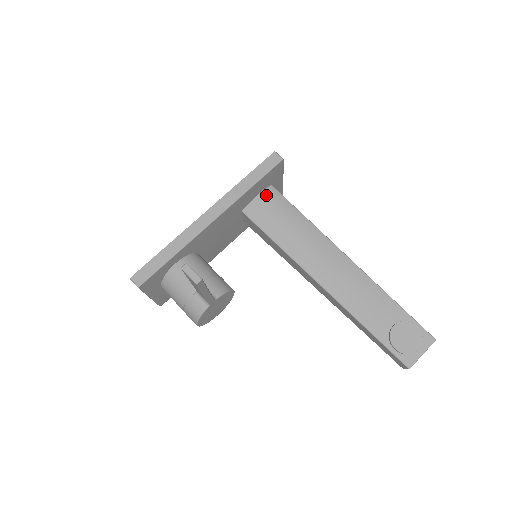
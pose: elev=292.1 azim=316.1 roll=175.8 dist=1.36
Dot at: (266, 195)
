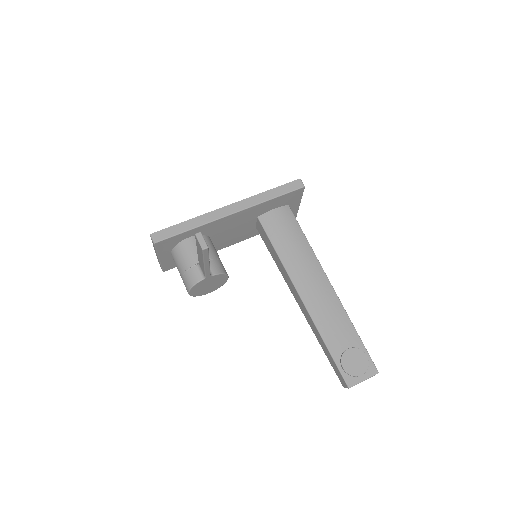
Dot at: (281, 211)
